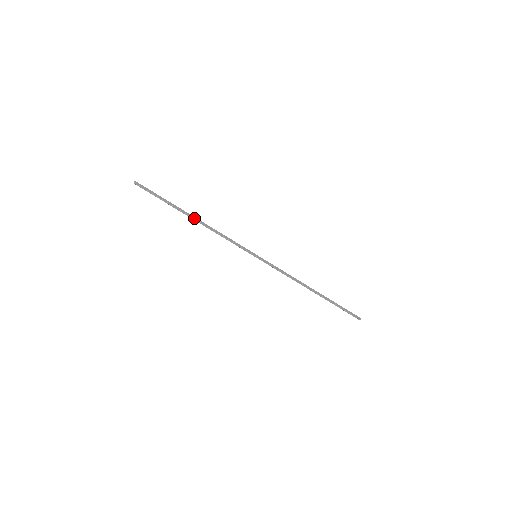
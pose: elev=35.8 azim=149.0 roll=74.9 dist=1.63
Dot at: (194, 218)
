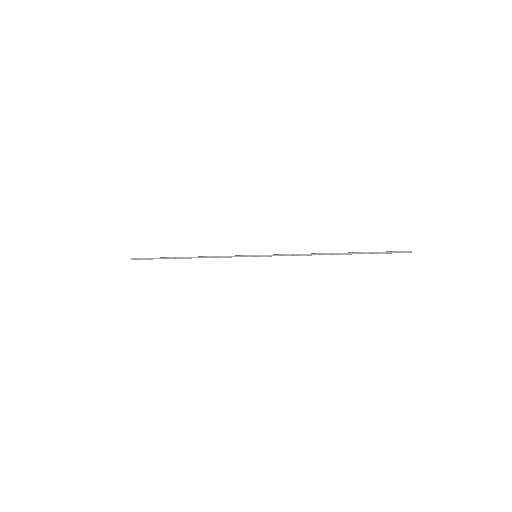
Dot at: (187, 257)
